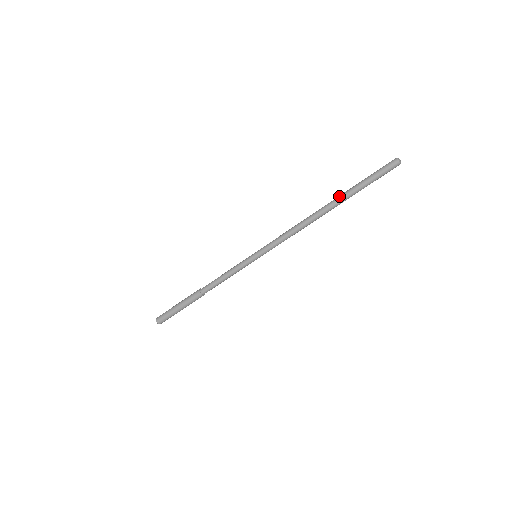
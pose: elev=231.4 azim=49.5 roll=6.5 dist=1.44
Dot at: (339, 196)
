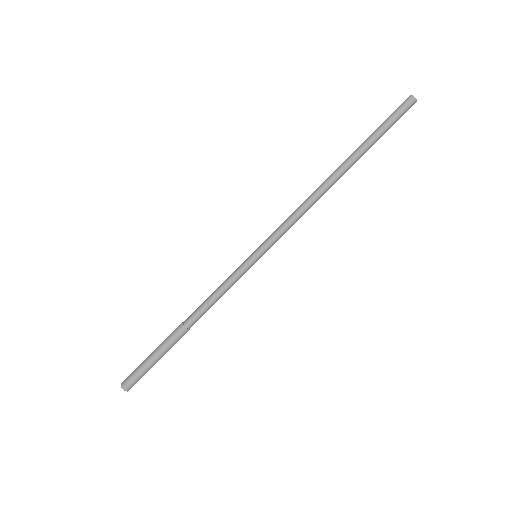
Dot at: (353, 155)
